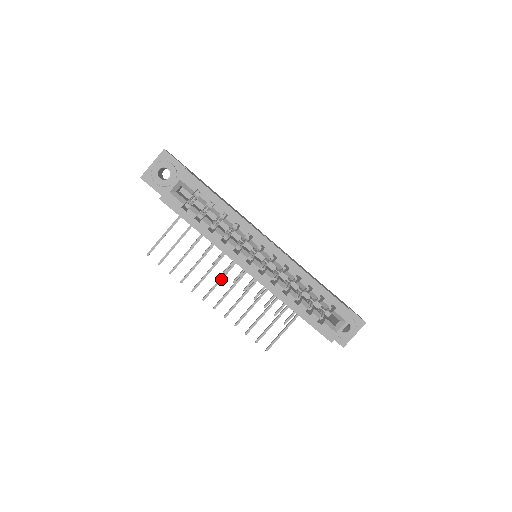
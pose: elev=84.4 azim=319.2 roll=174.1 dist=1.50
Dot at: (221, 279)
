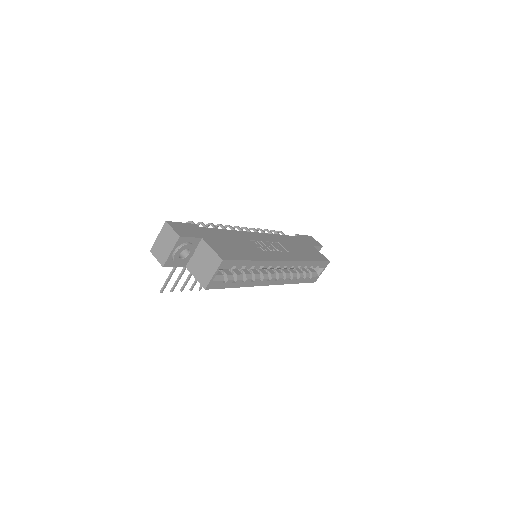
Dot at: occluded
